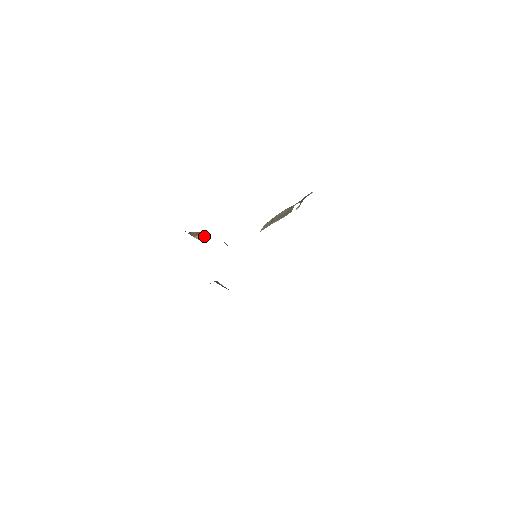
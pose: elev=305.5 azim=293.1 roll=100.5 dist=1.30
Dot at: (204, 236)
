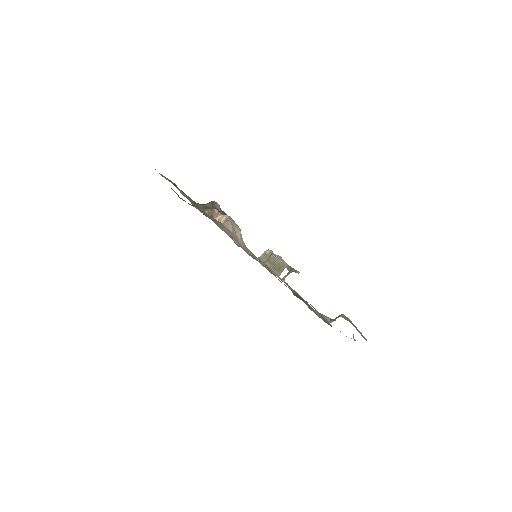
Dot at: (223, 218)
